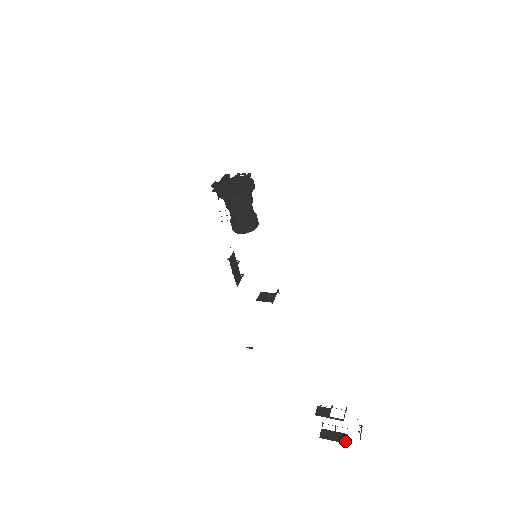
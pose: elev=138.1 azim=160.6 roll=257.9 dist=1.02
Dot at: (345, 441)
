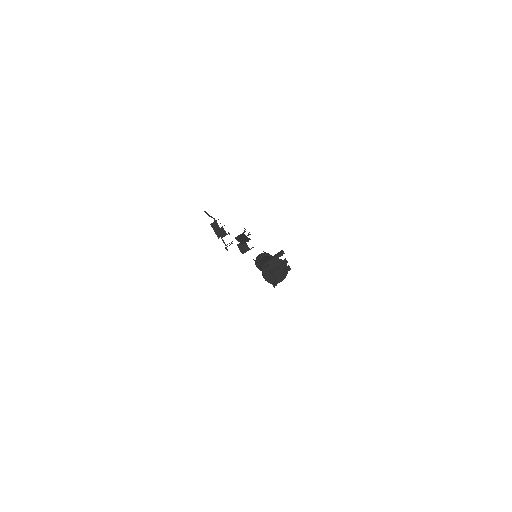
Dot at: (219, 237)
